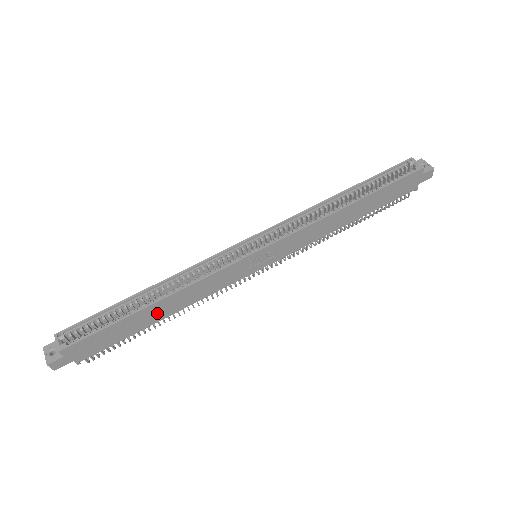
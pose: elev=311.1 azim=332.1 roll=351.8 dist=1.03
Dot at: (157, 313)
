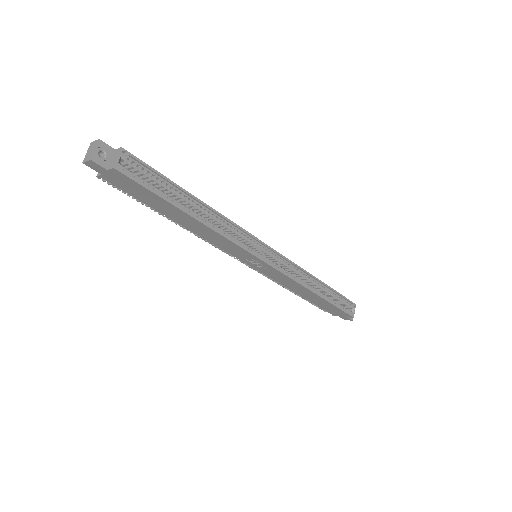
Dot at: (183, 219)
